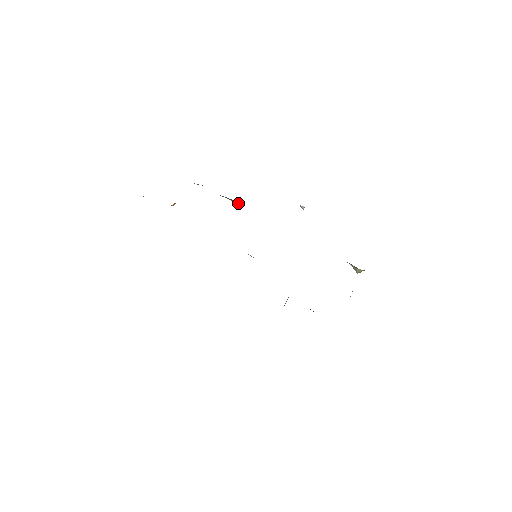
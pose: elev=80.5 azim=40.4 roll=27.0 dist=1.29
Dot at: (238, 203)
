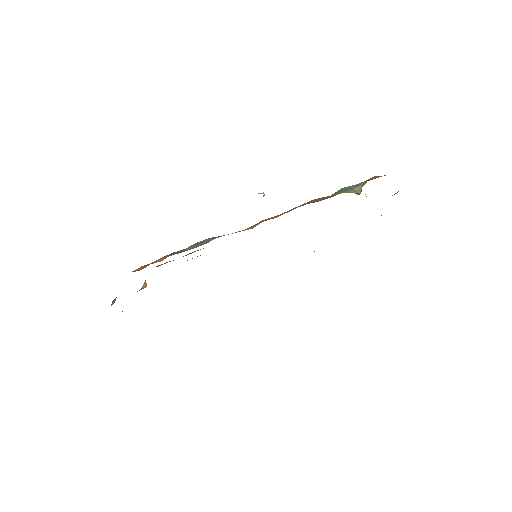
Dot at: (206, 241)
